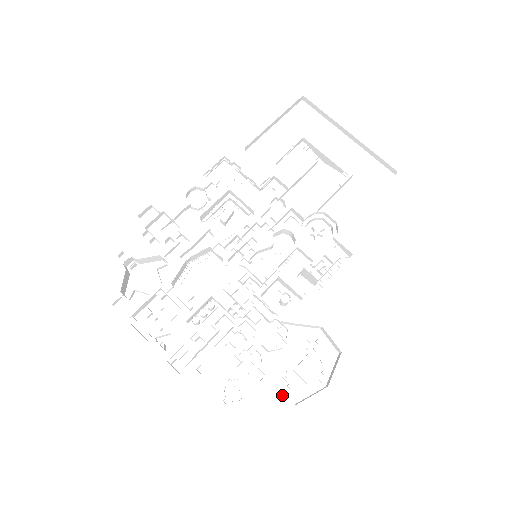
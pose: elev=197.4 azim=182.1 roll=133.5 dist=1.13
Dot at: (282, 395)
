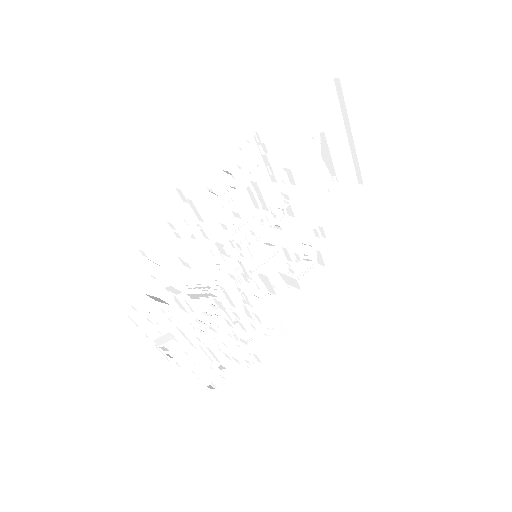
Dot at: (241, 372)
